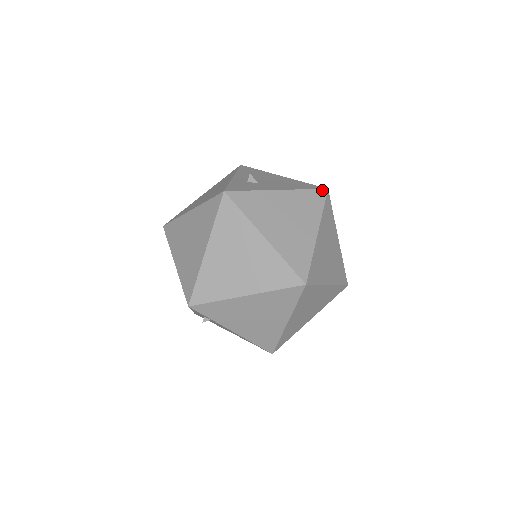
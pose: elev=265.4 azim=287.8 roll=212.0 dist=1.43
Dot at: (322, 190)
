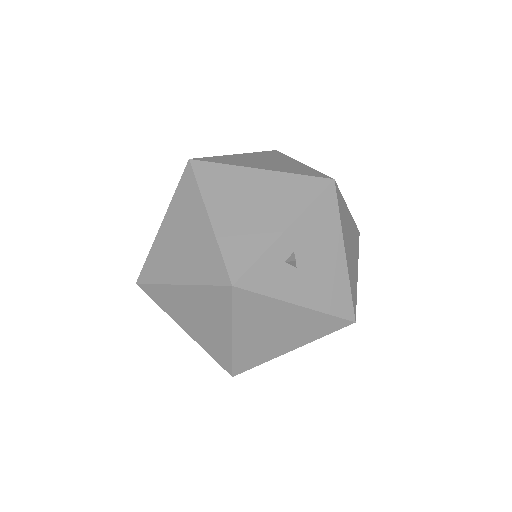
Dot at: (347, 321)
